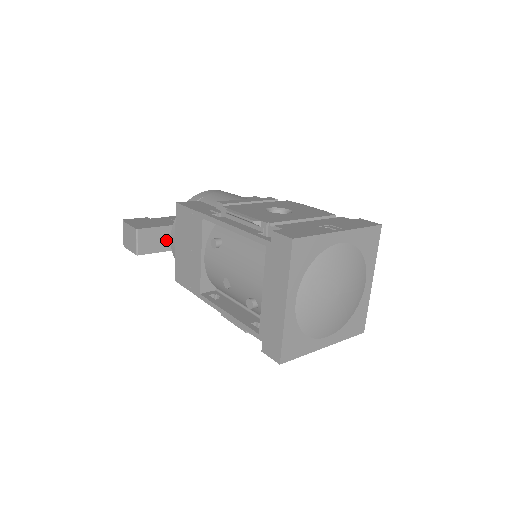
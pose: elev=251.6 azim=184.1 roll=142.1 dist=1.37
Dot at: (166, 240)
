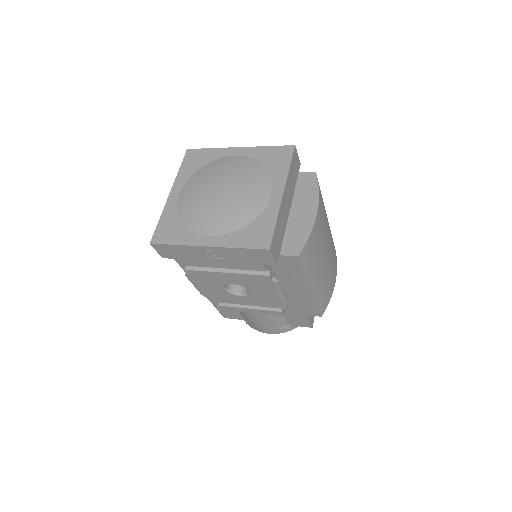
Dot at: occluded
